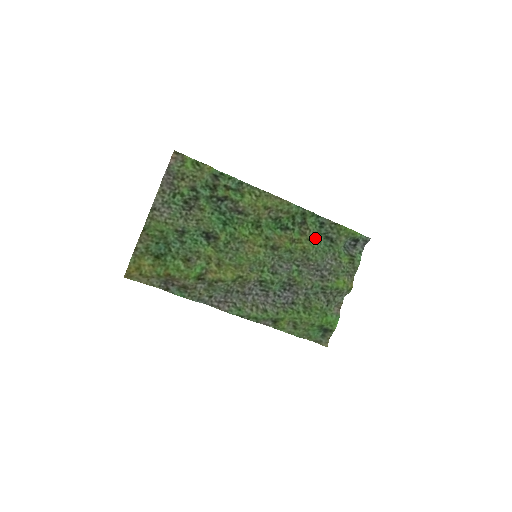
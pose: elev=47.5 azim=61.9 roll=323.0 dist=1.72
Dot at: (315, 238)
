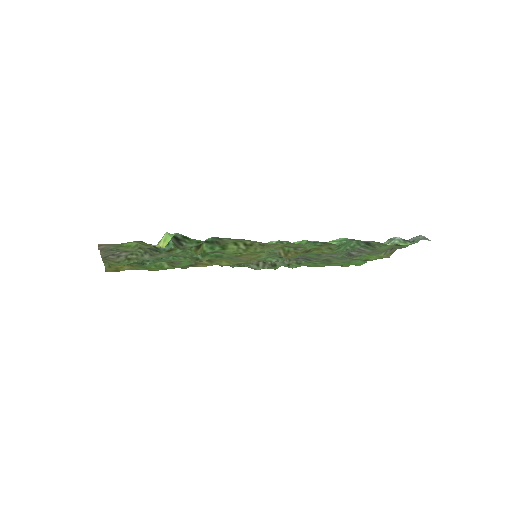
Dot at: (342, 244)
